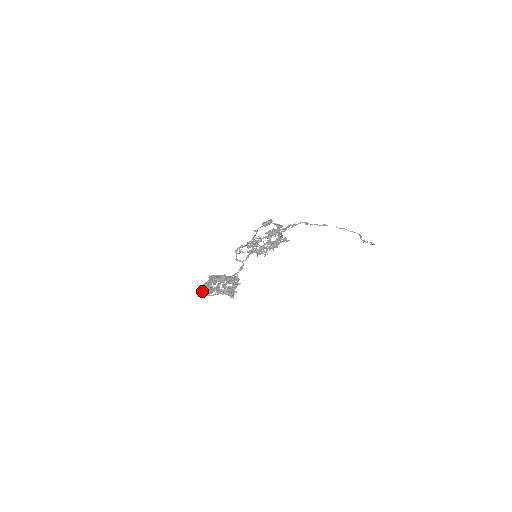
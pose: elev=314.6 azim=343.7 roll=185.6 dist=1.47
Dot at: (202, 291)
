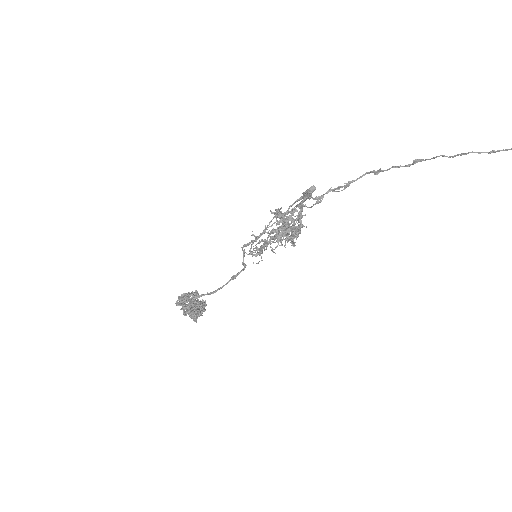
Dot at: (193, 310)
